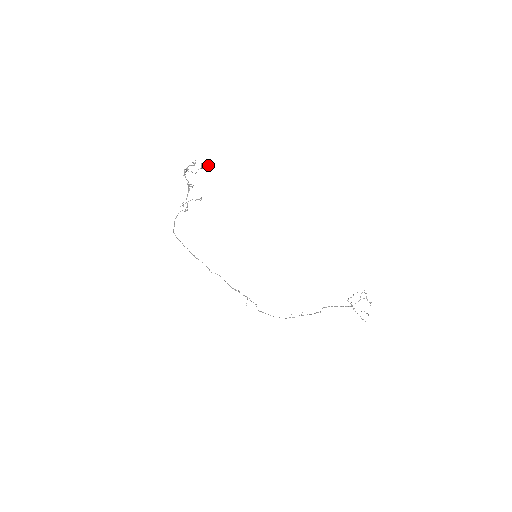
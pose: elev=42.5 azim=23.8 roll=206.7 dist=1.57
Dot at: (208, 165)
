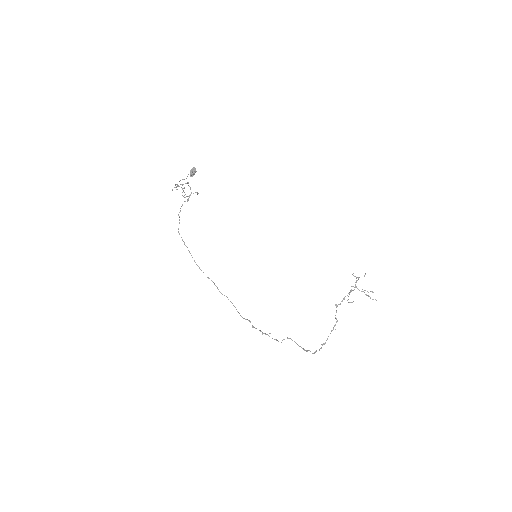
Dot at: occluded
